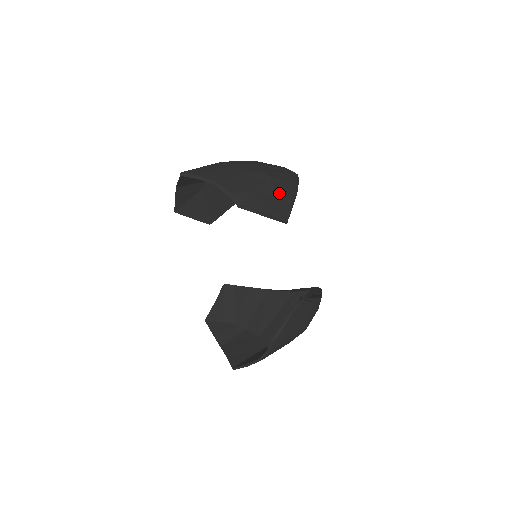
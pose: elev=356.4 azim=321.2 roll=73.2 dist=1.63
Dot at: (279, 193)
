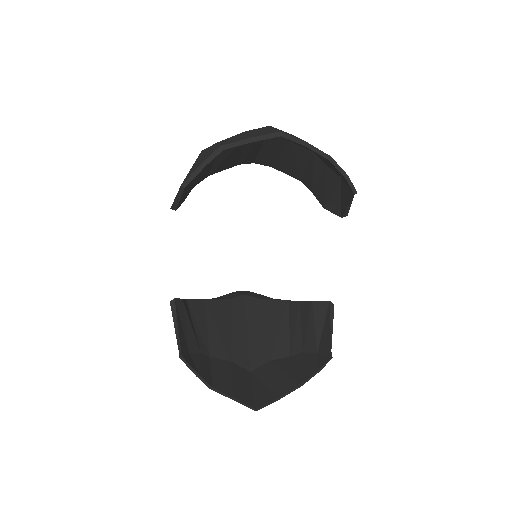
Dot at: occluded
